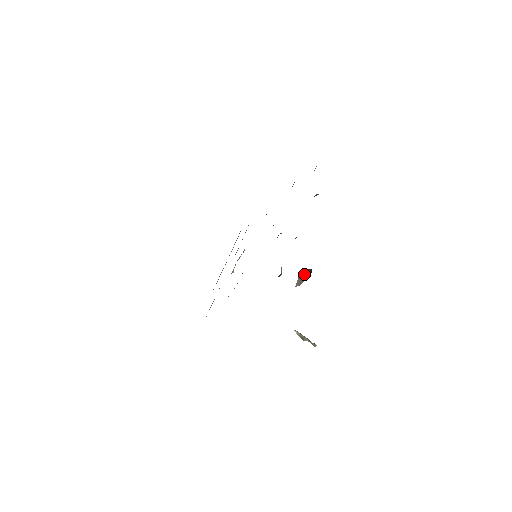
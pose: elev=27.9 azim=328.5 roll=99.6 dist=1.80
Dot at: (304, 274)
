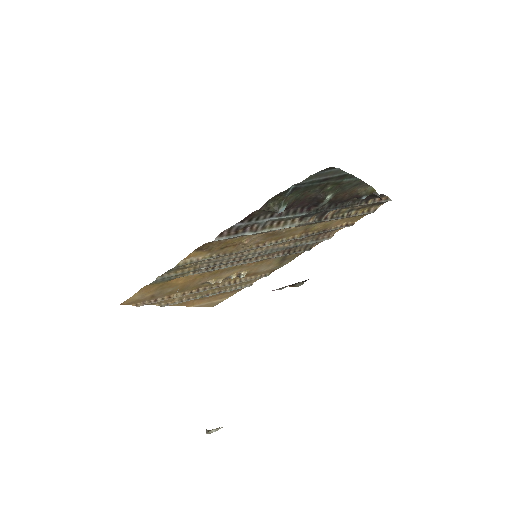
Dot at: (295, 283)
